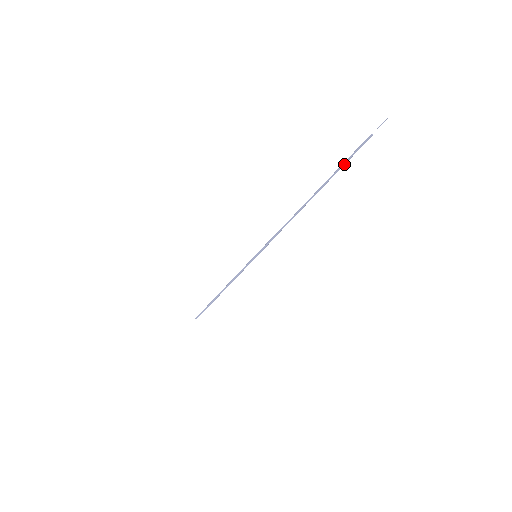
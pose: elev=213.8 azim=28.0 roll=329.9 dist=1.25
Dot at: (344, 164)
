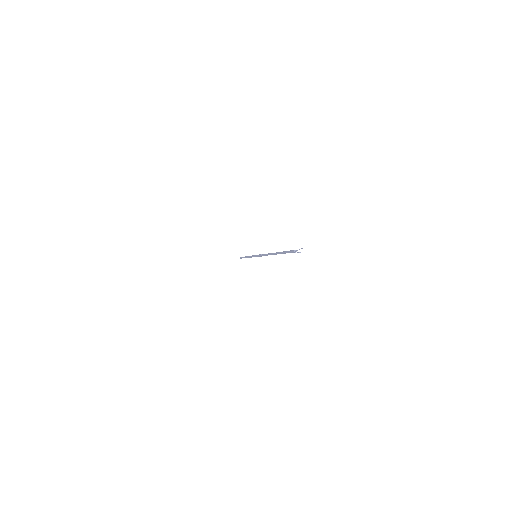
Dot at: (284, 253)
